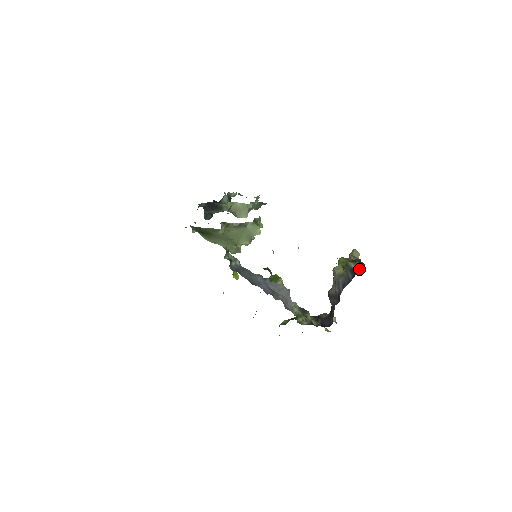
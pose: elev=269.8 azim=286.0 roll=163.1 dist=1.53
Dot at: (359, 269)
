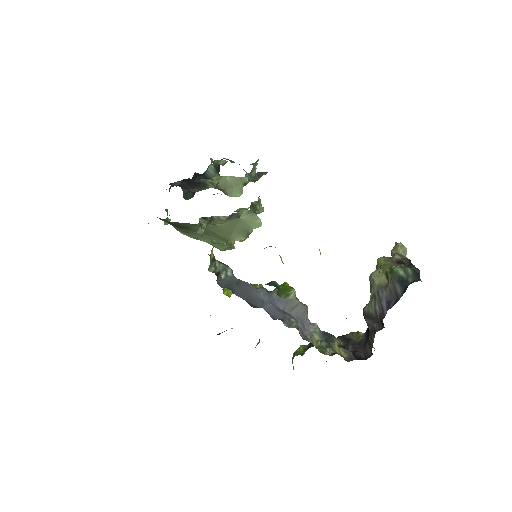
Dot at: (412, 278)
